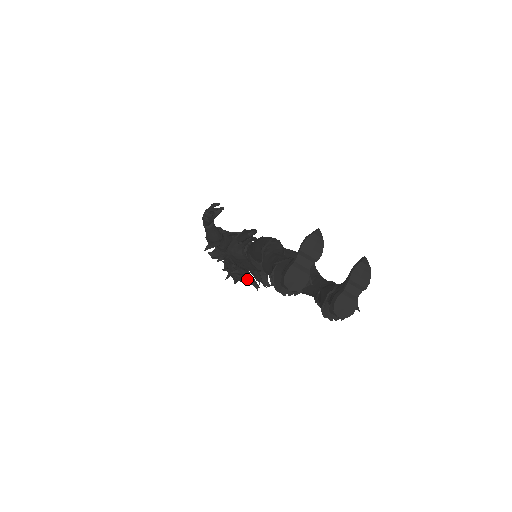
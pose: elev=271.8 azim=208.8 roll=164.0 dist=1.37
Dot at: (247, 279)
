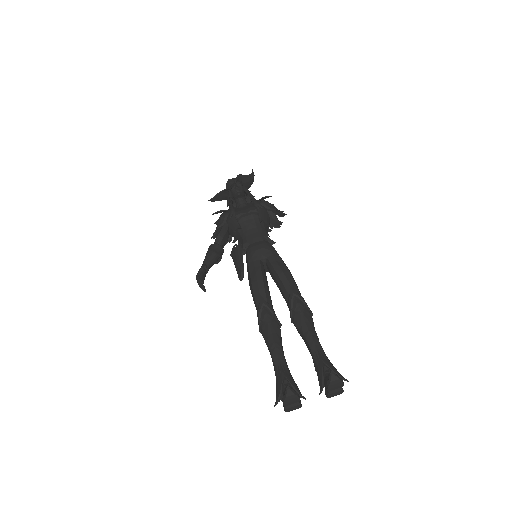
Dot at: occluded
